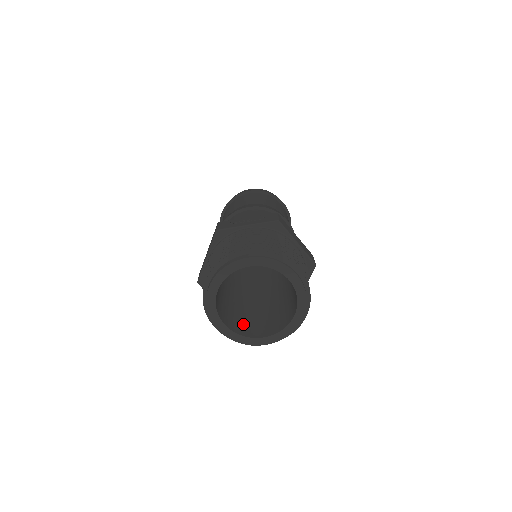
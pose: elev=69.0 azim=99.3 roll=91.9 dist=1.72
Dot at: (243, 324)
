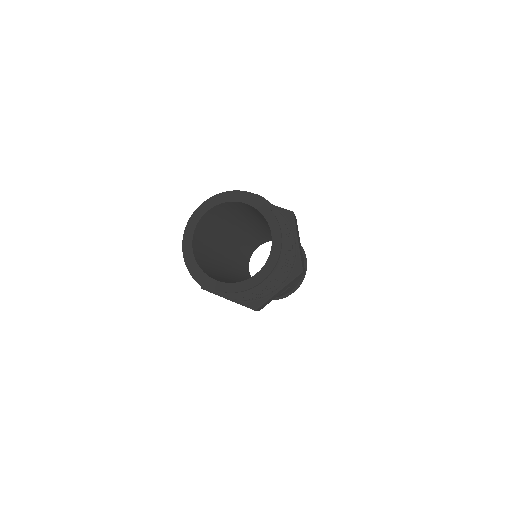
Dot at: (207, 269)
